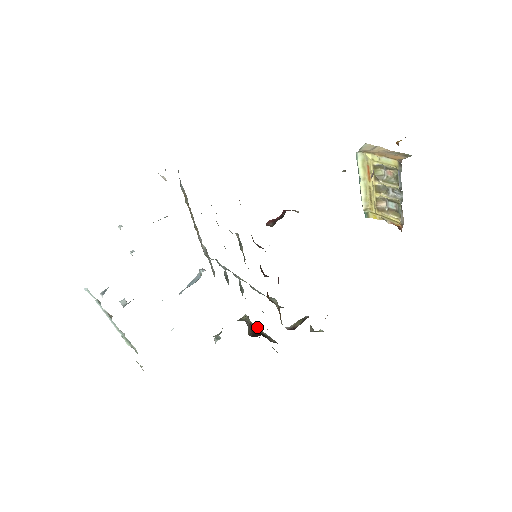
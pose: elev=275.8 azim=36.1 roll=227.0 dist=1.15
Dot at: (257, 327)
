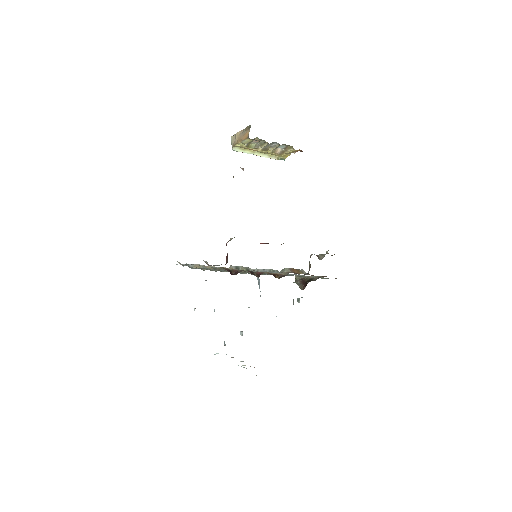
Dot at: (306, 276)
